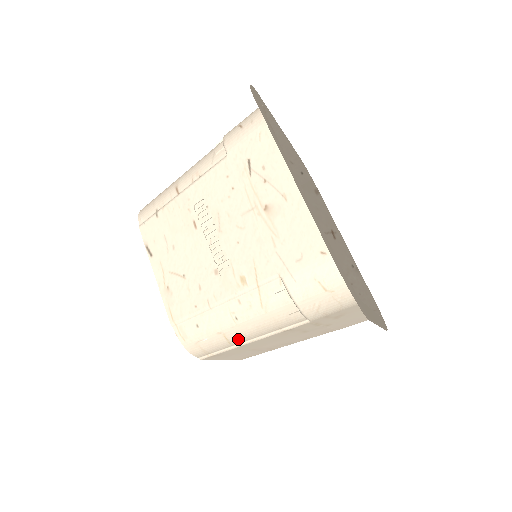
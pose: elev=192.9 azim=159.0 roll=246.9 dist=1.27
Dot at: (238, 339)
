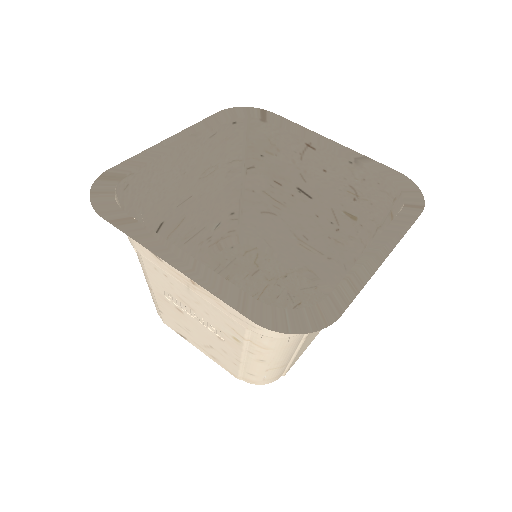
Dot at: (284, 362)
